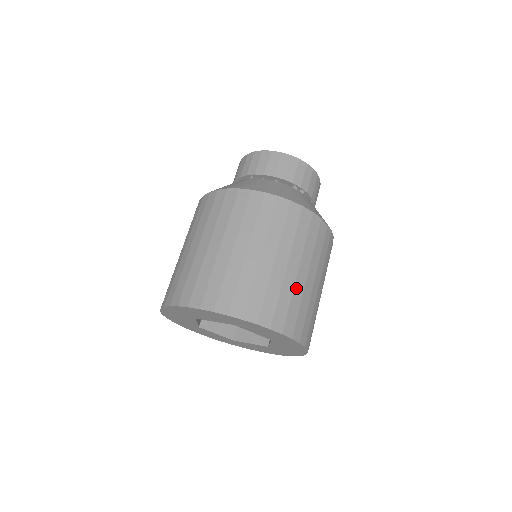
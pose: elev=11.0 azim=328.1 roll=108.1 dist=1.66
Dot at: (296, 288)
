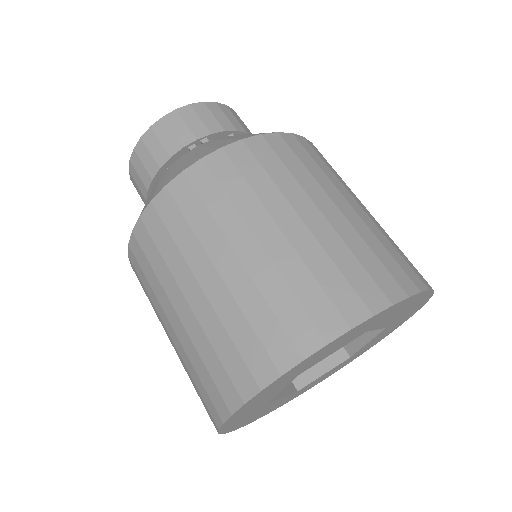
Dot at: (303, 252)
